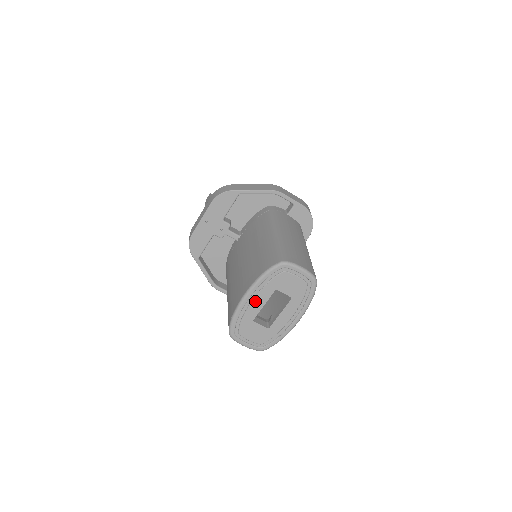
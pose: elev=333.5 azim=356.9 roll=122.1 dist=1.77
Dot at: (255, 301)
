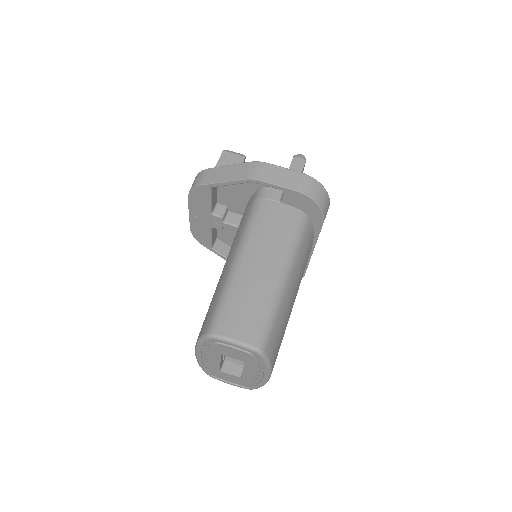
Dot at: (208, 359)
